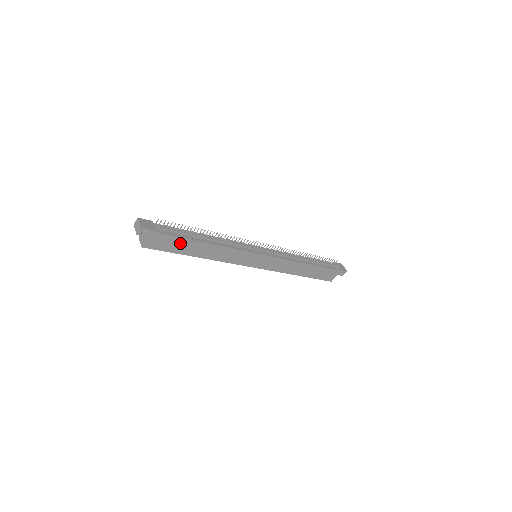
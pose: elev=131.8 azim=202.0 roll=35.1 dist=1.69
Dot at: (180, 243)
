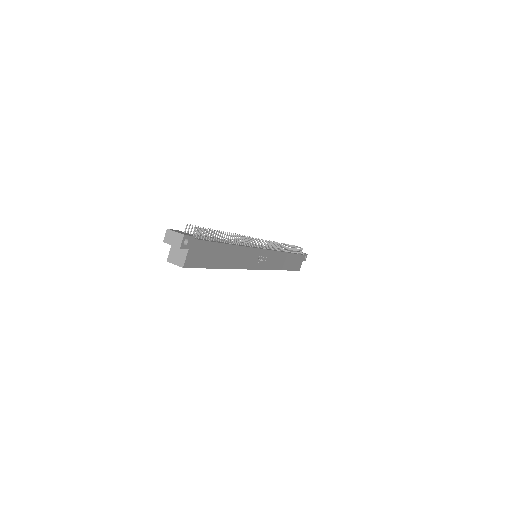
Dot at: (212, 251)
